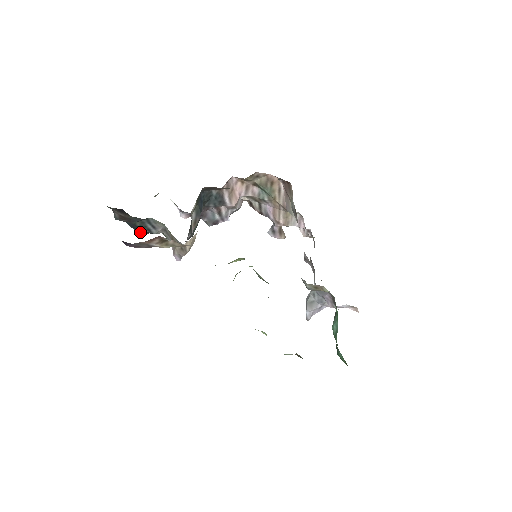
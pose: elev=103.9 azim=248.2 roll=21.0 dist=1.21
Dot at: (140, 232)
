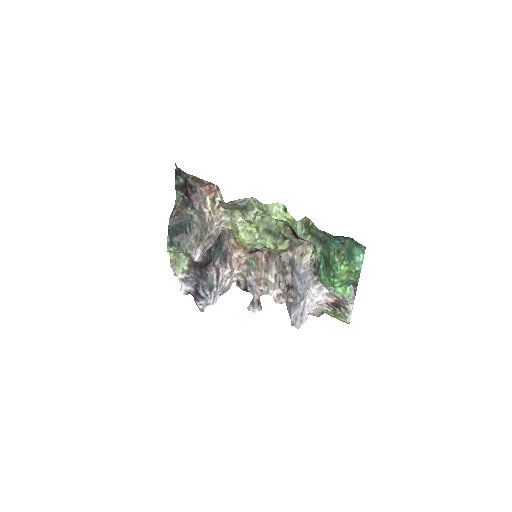
Dot at: (174, 241)
